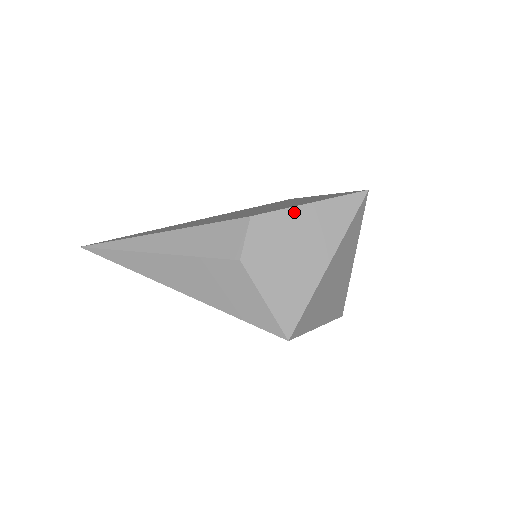
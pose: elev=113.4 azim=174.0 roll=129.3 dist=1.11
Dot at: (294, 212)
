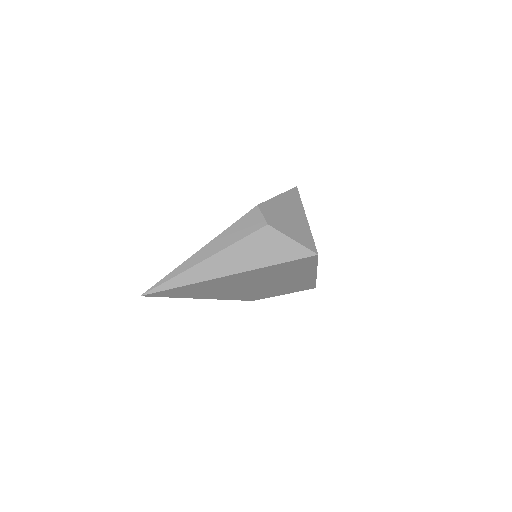
Dot at: (274, 200)
